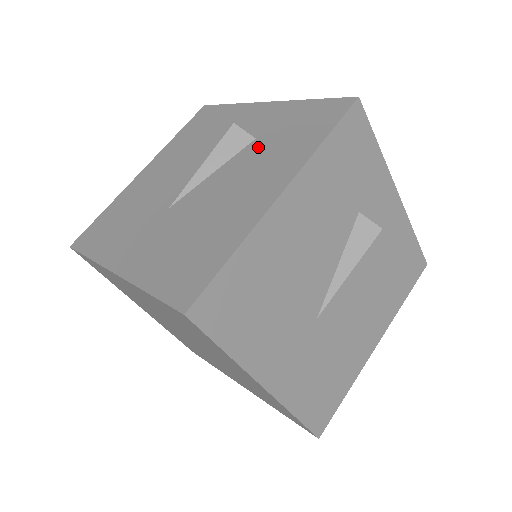
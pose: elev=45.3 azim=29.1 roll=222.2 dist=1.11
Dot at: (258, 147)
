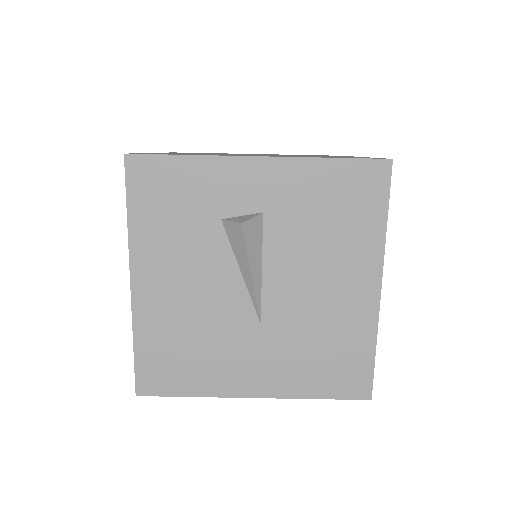
Dot at: occluded
